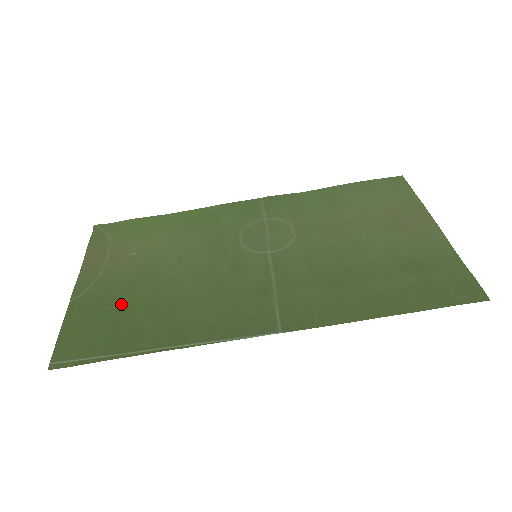
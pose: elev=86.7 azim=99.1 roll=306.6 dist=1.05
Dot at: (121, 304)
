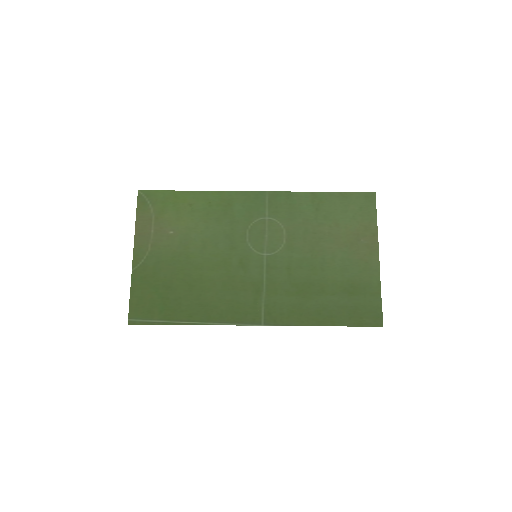
Dot at: (167, 281)
